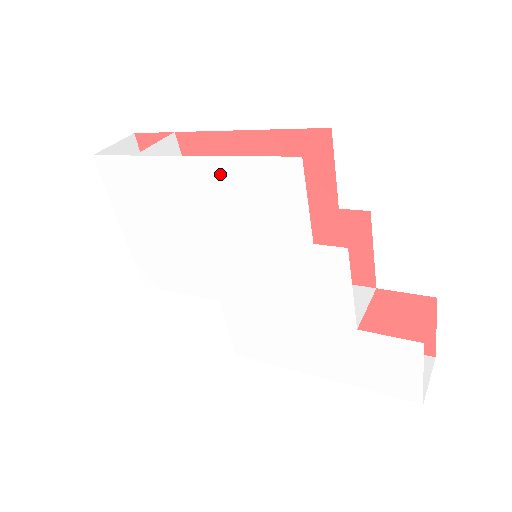
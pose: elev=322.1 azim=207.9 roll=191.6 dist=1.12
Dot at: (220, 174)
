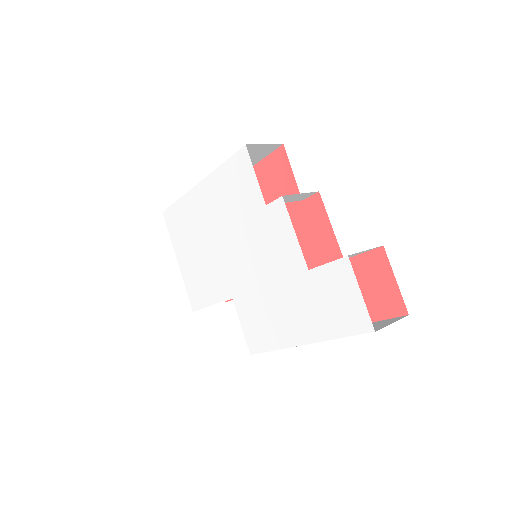
Dot at: (215, 184)
